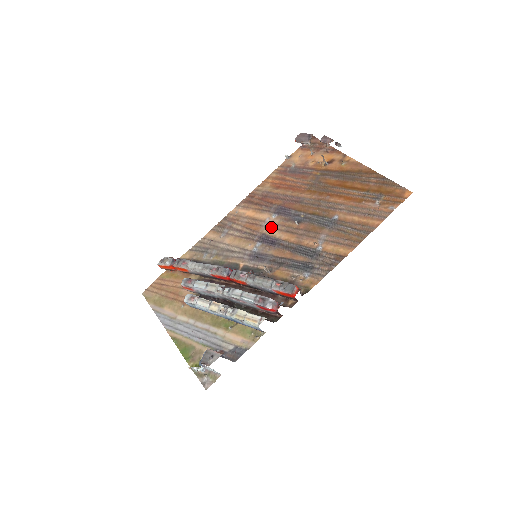
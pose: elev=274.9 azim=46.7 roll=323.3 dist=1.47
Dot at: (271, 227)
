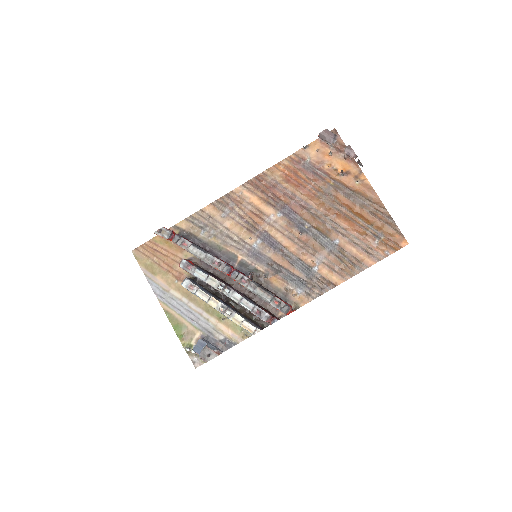
Dot at: (274, 227)
